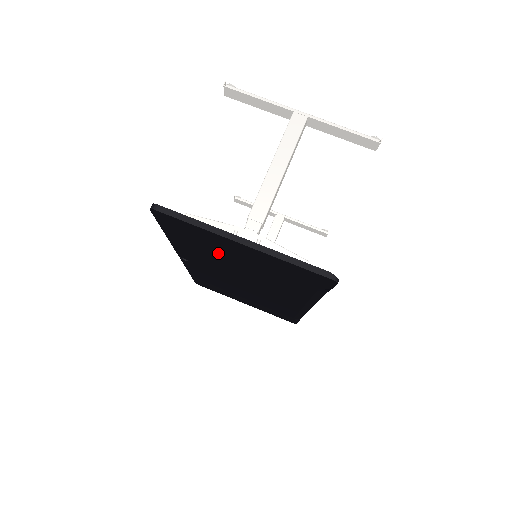
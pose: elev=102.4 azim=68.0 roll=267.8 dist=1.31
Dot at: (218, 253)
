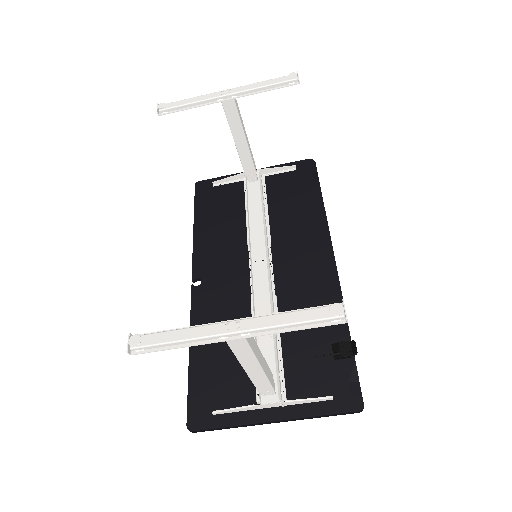
Dot at: occluded
